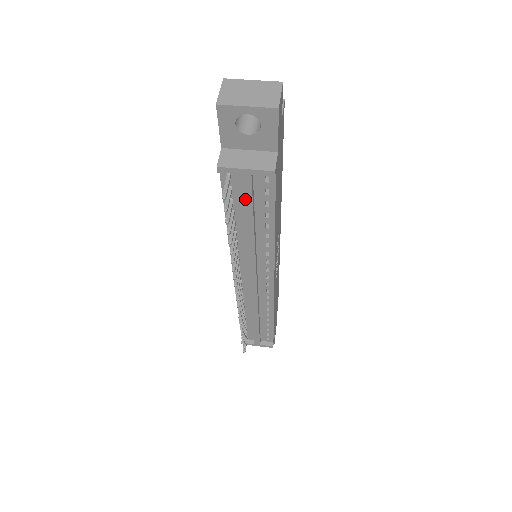
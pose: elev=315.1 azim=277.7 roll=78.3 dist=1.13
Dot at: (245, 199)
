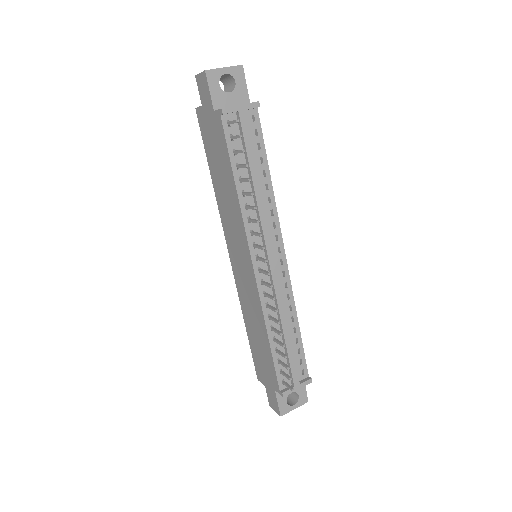
Dot at: (245, 139)
